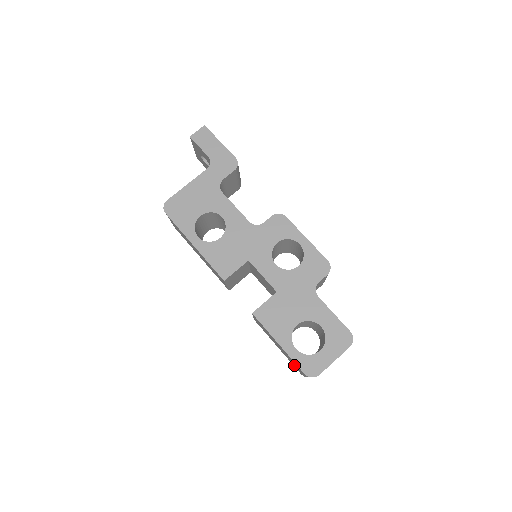
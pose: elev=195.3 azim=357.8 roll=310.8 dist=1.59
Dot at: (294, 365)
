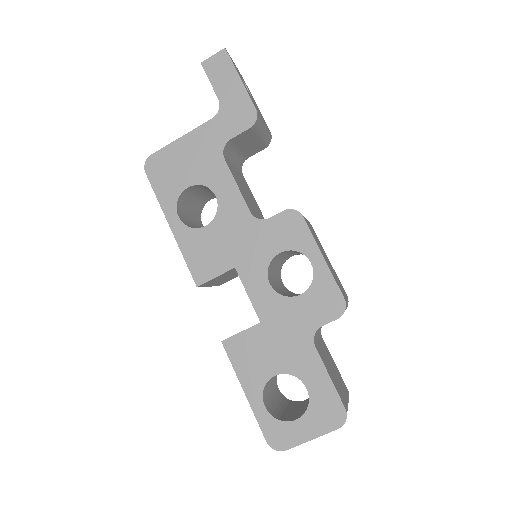
Dot at: occluded
